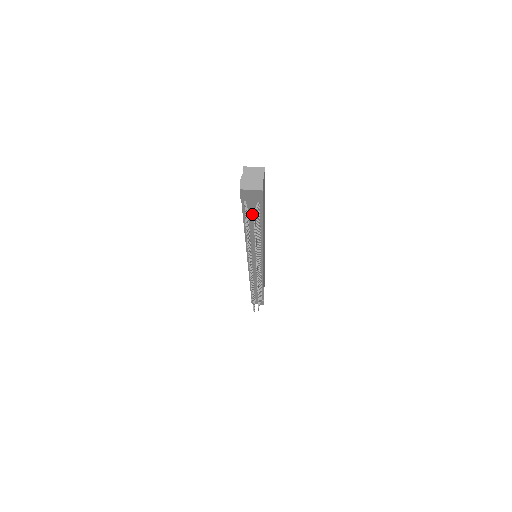
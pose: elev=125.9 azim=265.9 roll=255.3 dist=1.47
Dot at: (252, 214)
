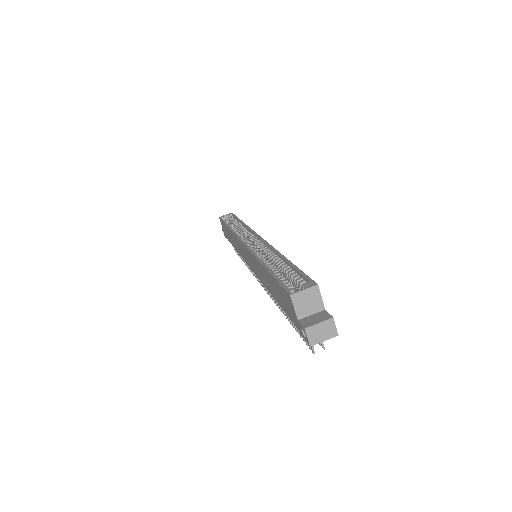
Dot at: occluded
